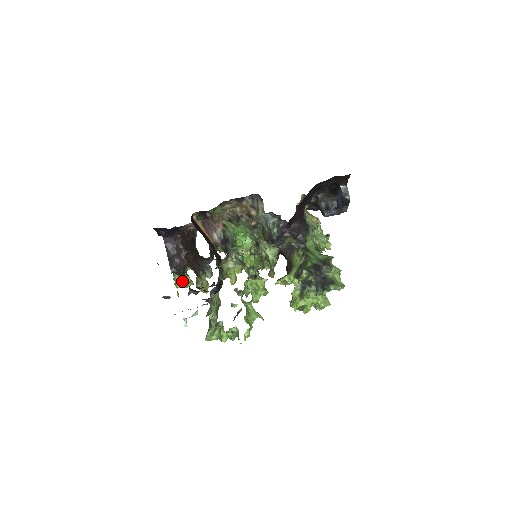
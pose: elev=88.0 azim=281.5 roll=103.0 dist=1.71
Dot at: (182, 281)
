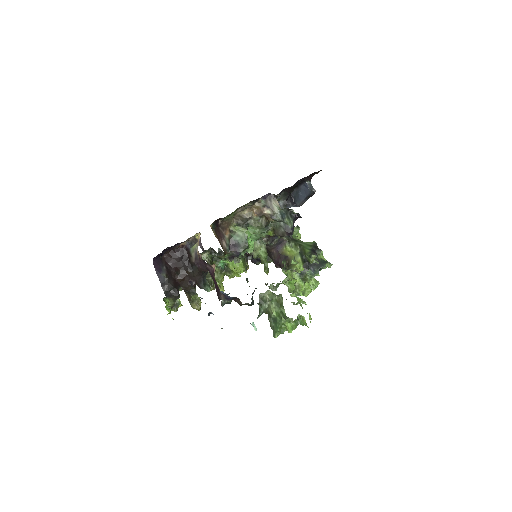
Dot at: (172, 305)
